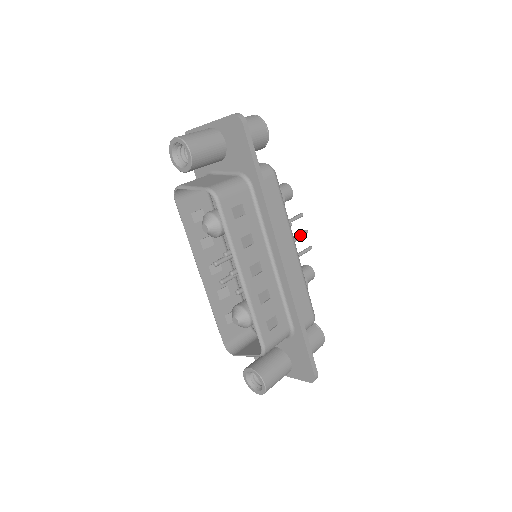
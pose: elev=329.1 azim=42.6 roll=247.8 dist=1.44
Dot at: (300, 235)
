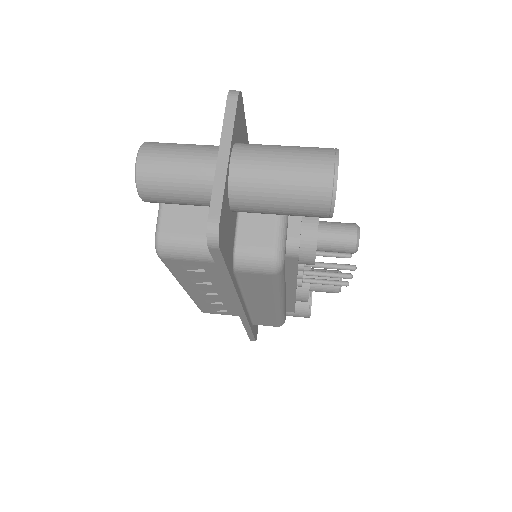
Dot at: (333, 277)
